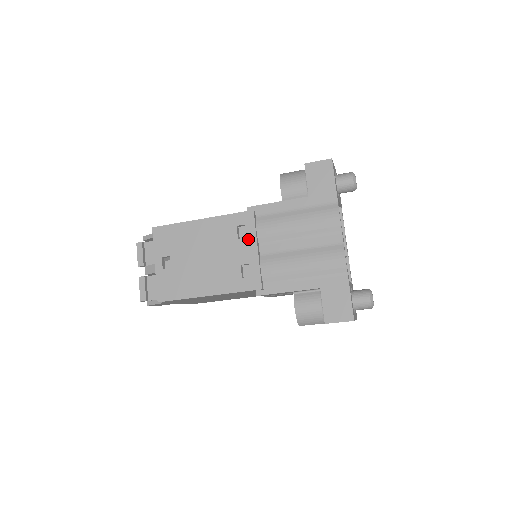
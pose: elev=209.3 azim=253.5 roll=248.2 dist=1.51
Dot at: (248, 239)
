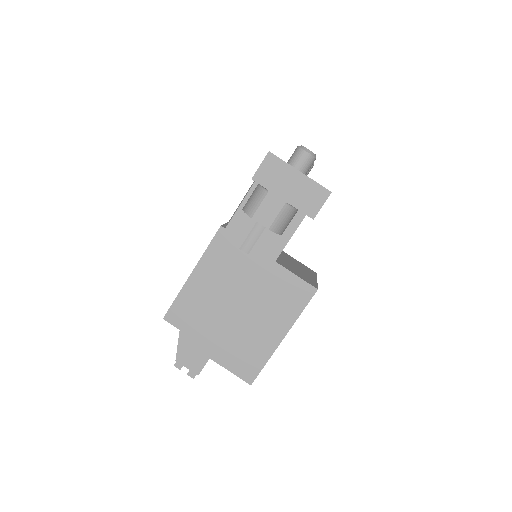
Dot at: occluded
